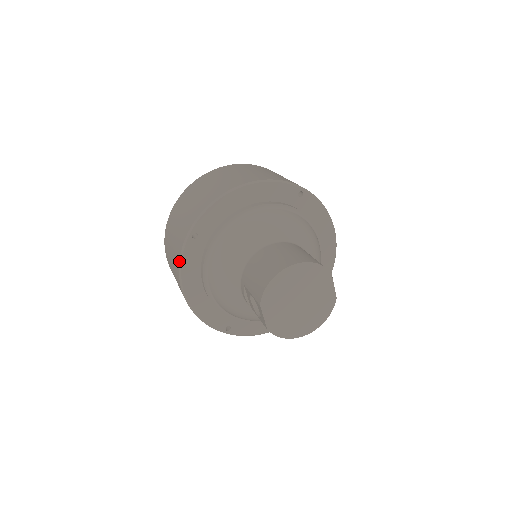
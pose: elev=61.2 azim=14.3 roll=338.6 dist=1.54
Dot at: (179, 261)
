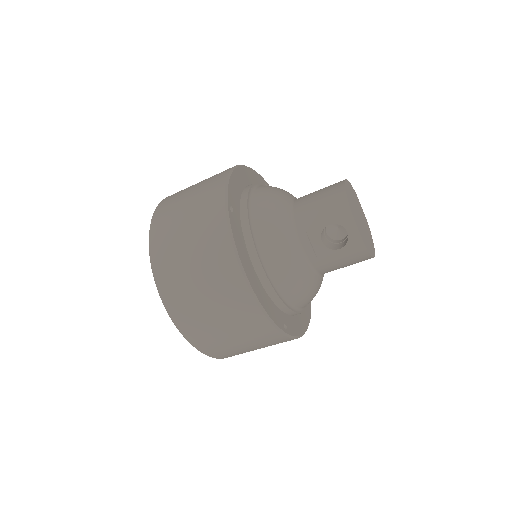
Dot at: (230, 238)
